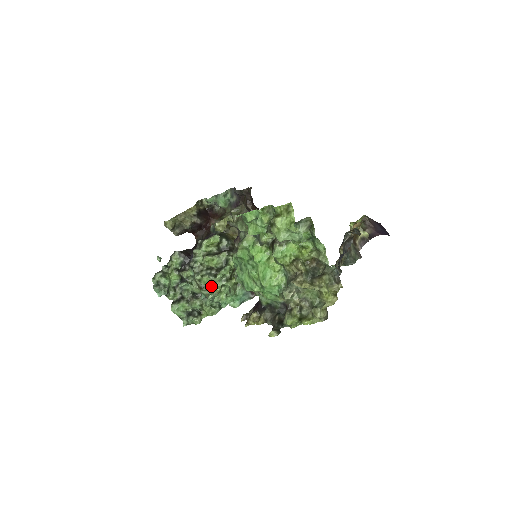
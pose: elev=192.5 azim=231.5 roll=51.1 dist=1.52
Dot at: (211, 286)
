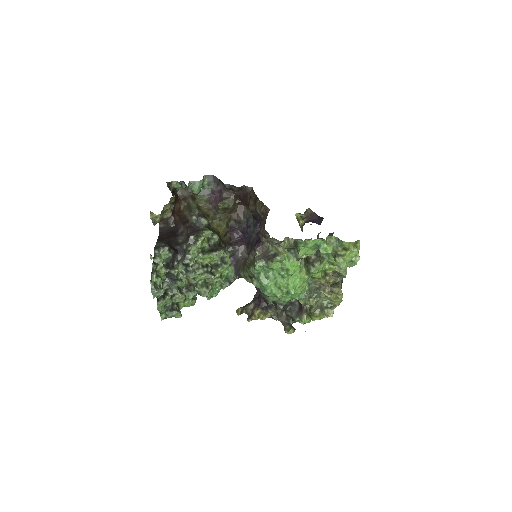
Dot at: (206, 283)
